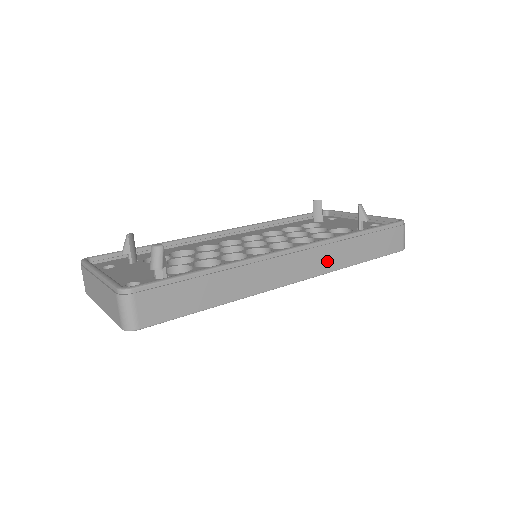
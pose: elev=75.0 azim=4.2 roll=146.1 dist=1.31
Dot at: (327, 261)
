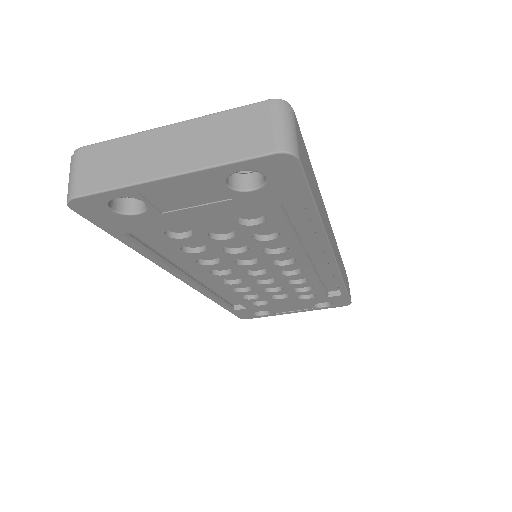
Dot at: (339, 260)
